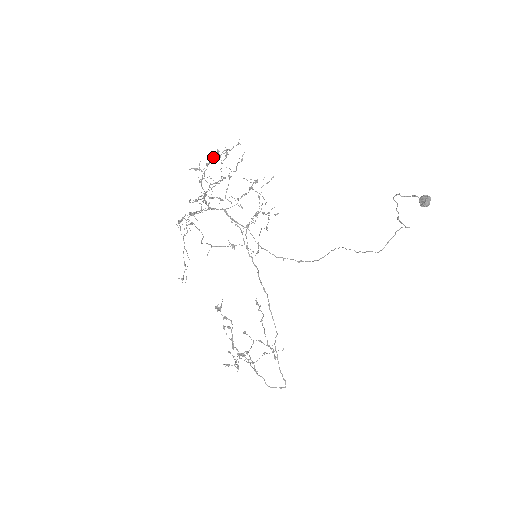
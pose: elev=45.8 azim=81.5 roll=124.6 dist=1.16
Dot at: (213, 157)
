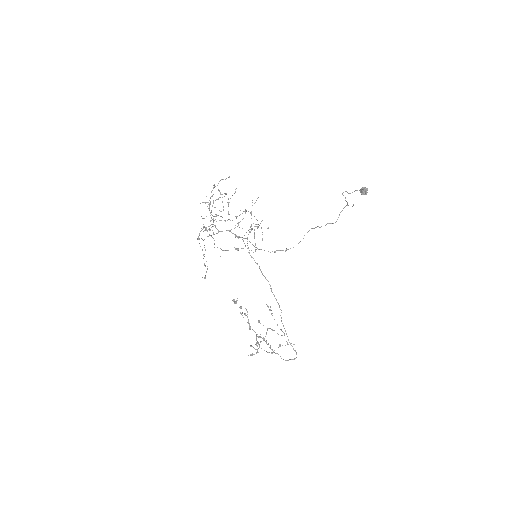
Dot at: (214, 186)
